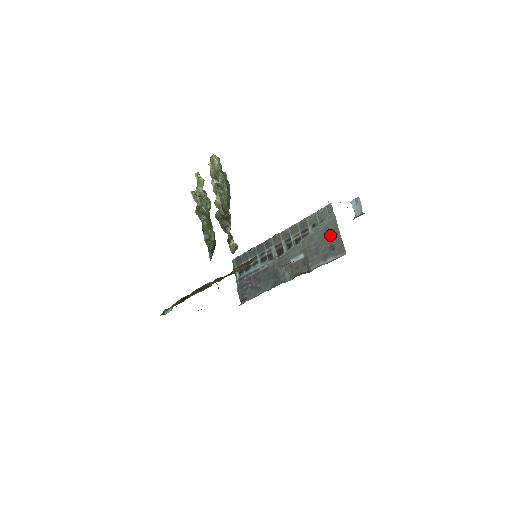
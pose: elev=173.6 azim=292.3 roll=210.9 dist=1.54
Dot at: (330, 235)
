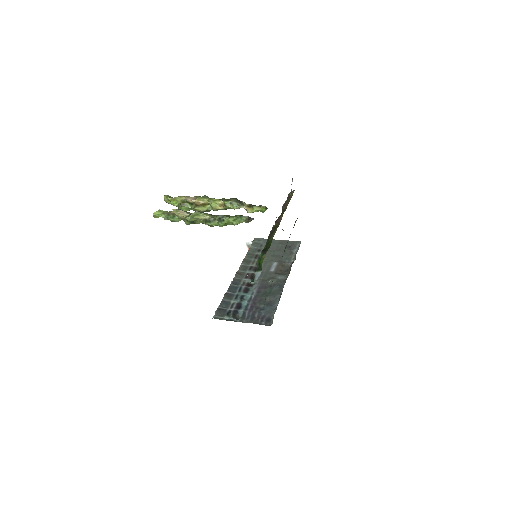
Dot at: (278, 244)
